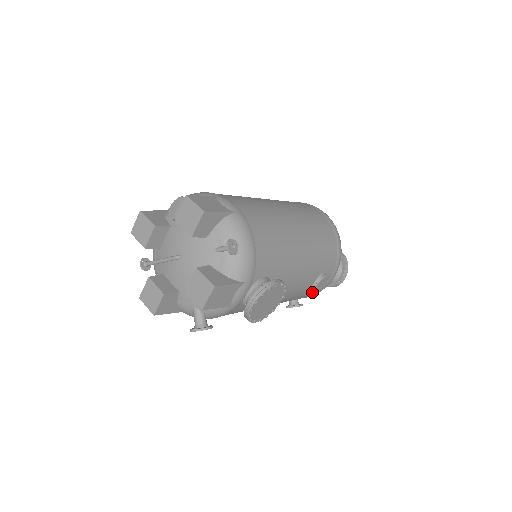
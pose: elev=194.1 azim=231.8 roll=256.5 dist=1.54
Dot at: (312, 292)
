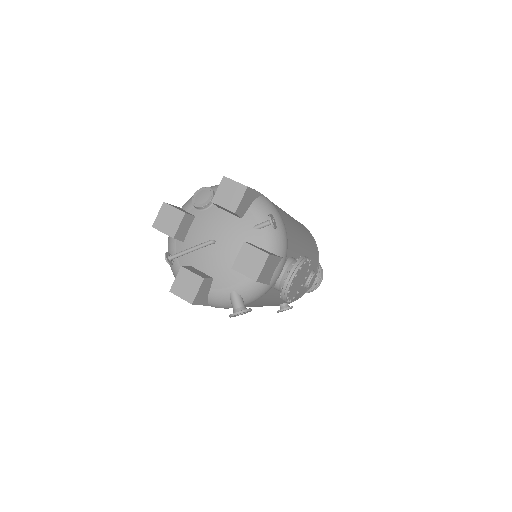
Dot at: (301, 292)
